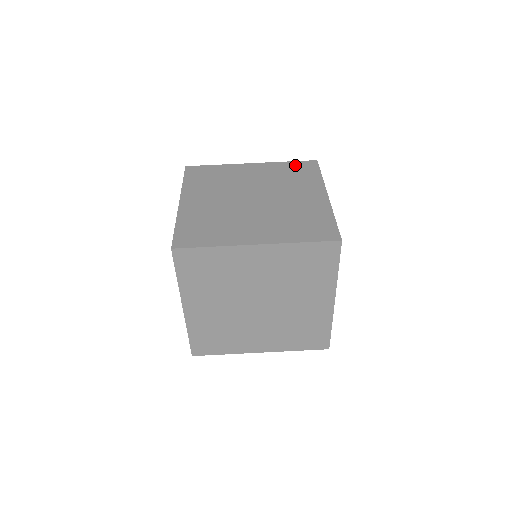
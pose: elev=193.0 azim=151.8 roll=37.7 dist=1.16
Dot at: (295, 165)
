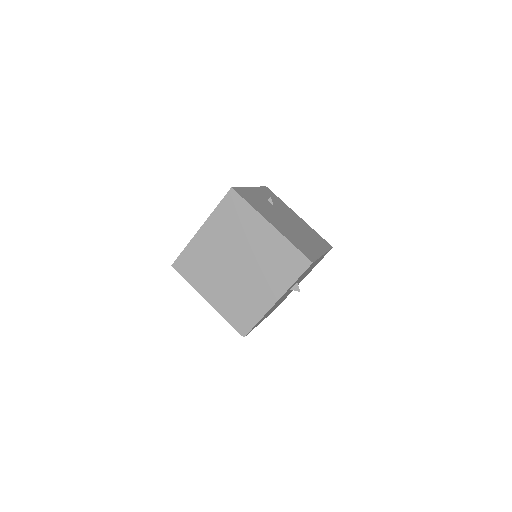
Dot at: (293, 255)
